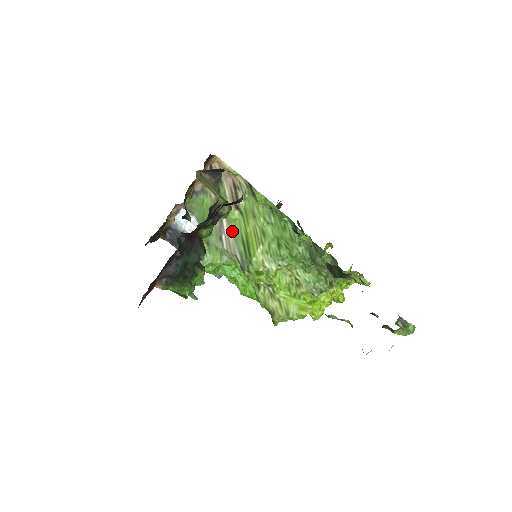
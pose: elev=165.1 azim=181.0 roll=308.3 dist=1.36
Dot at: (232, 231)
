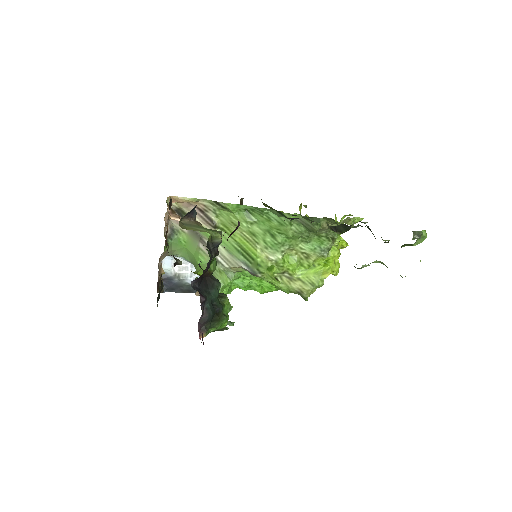
Dot at: (223, 249)
